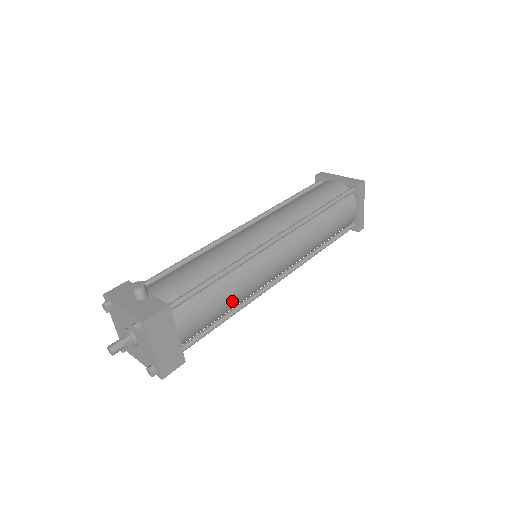
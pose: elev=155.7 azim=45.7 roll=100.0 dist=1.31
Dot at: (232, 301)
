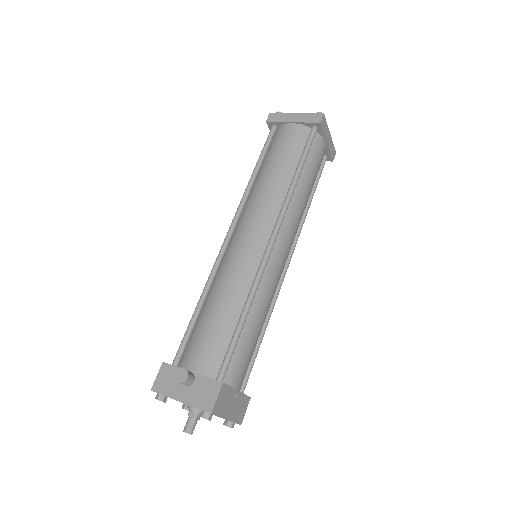
Dot at: (262, 324)
